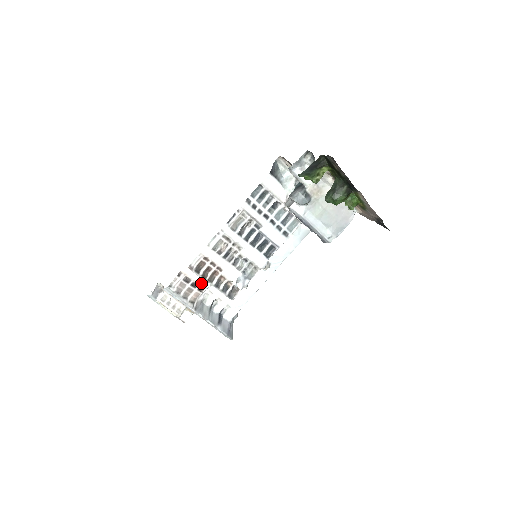
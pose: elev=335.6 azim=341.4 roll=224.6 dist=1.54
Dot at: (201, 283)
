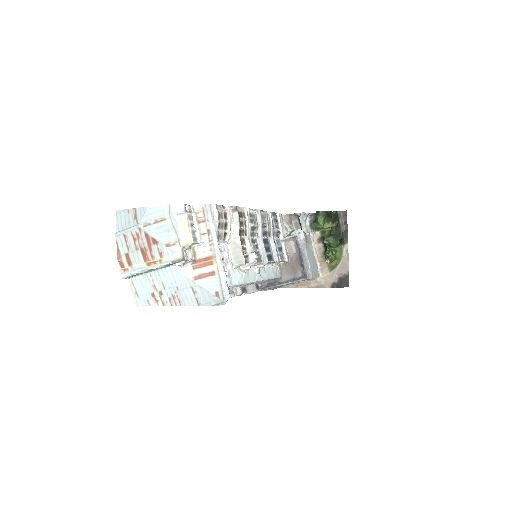
Dot at: (230, 230)
